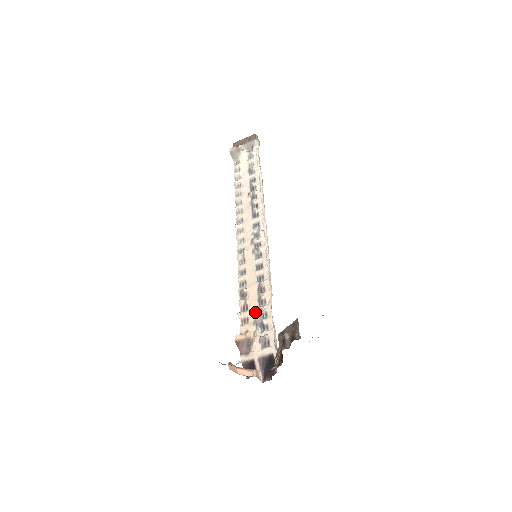
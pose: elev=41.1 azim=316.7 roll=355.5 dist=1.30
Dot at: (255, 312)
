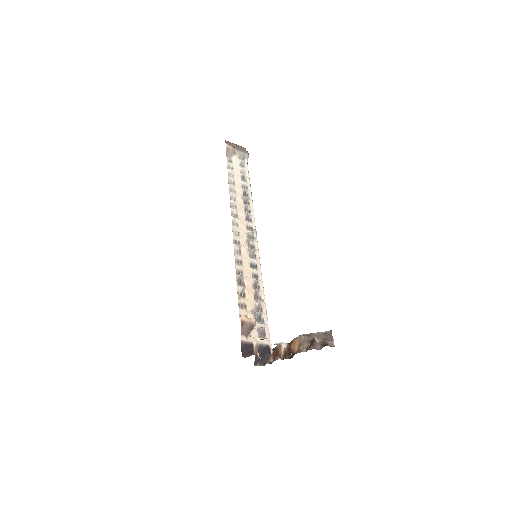
Dot at: (253, 303)
